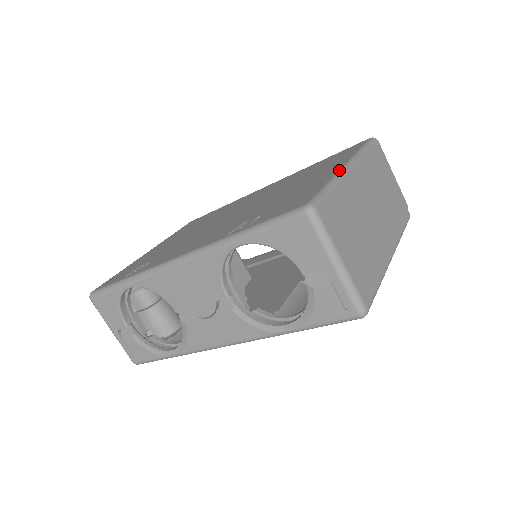
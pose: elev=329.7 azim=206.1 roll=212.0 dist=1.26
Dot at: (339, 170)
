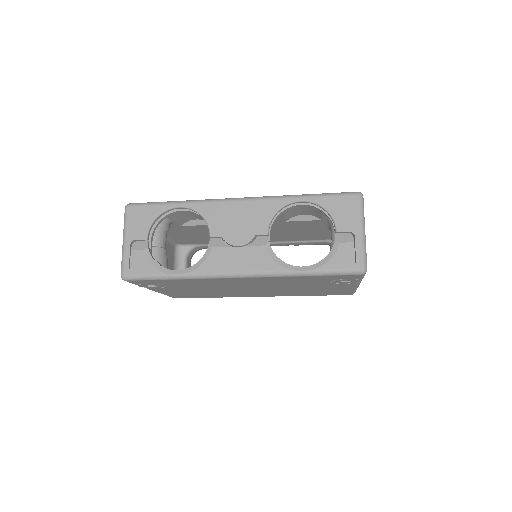
Dot at: occluded
